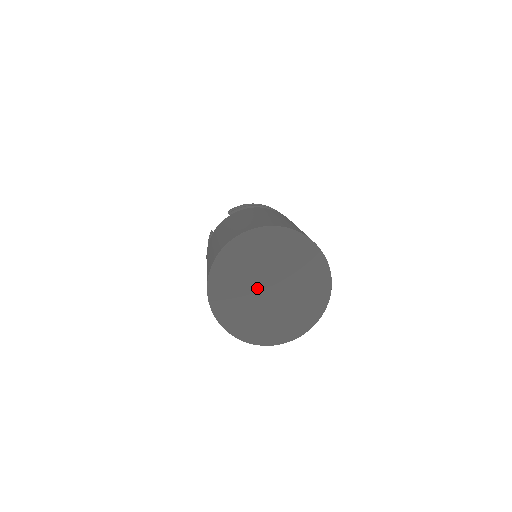
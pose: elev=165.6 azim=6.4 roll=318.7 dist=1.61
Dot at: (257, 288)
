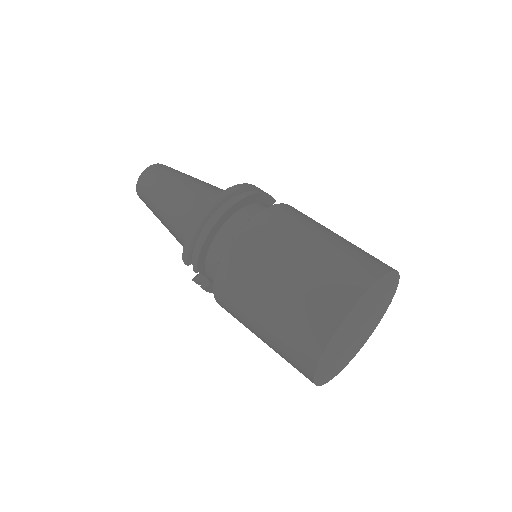
Dot at: (351, 342)
